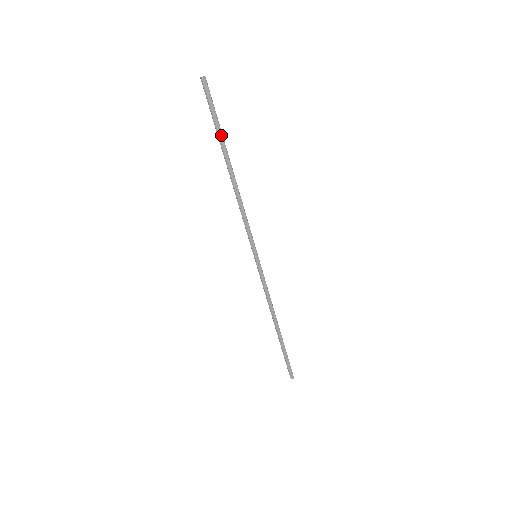
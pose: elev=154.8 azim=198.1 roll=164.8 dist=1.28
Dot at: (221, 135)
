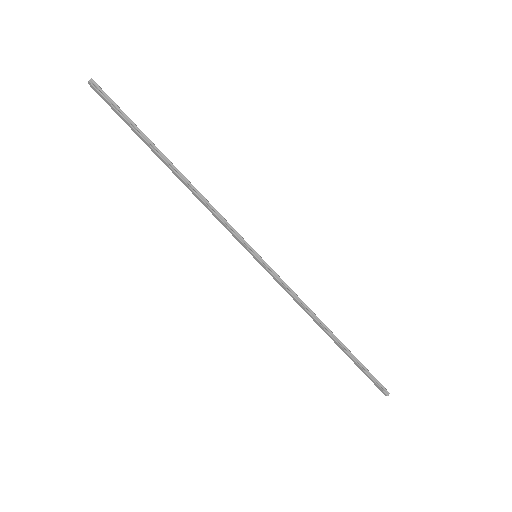
Dot at: (139, 135)
